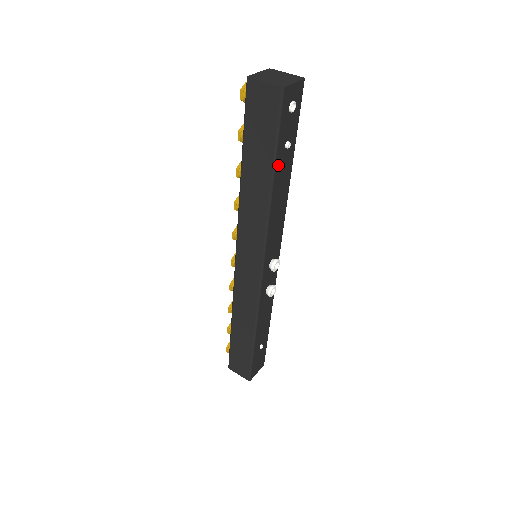
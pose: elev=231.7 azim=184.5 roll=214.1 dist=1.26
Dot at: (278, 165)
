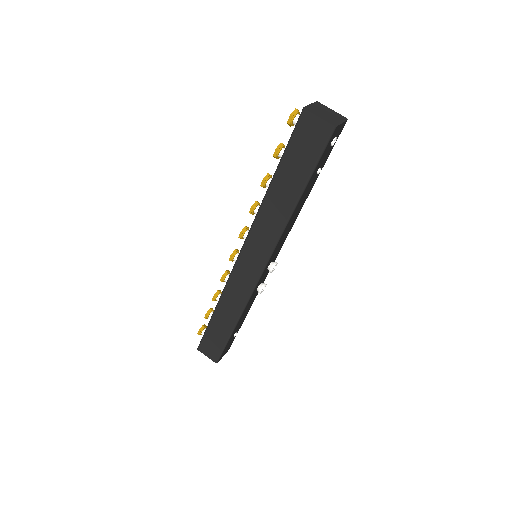
Dot at: (307, 186)
